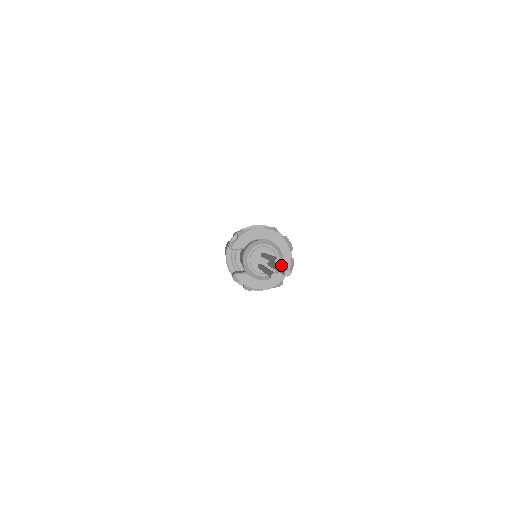
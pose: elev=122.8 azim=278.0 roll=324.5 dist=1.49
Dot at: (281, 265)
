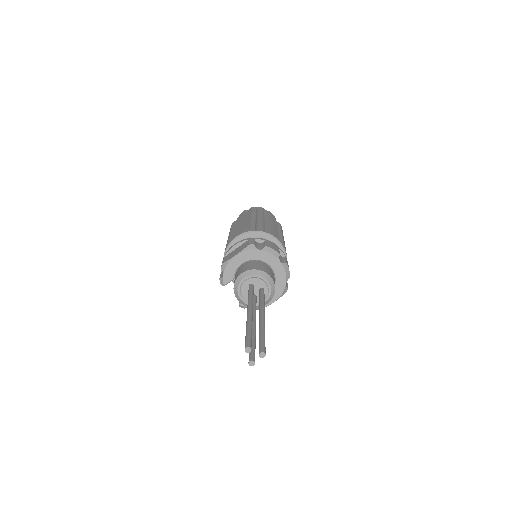
Dot at: (273, 285)
